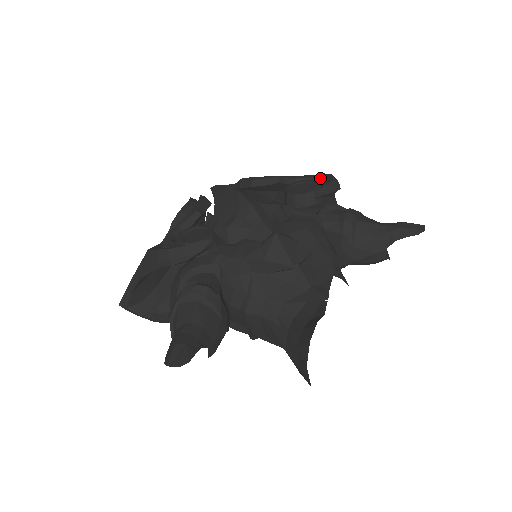
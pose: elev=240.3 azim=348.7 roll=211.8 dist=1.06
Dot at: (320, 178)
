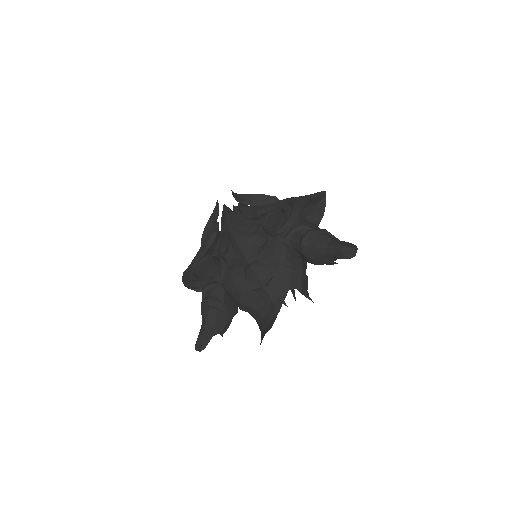
Dot at: (285, 211)
